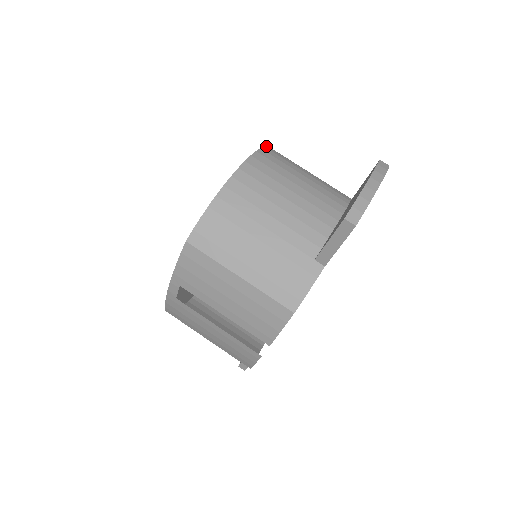
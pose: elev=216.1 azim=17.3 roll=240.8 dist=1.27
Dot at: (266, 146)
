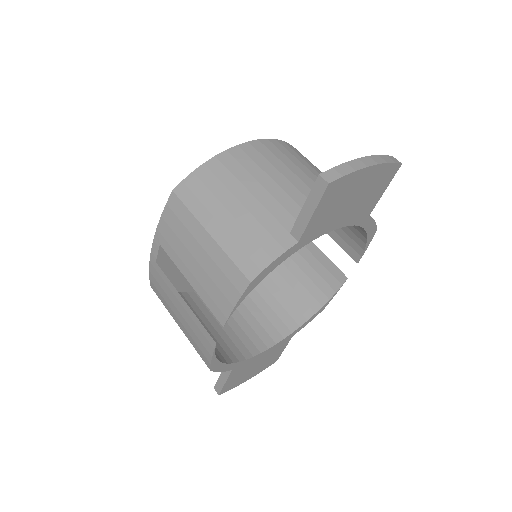
Dot at: (292, 146)
